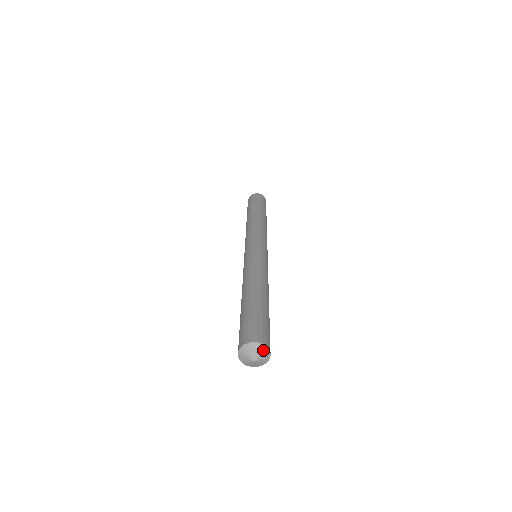
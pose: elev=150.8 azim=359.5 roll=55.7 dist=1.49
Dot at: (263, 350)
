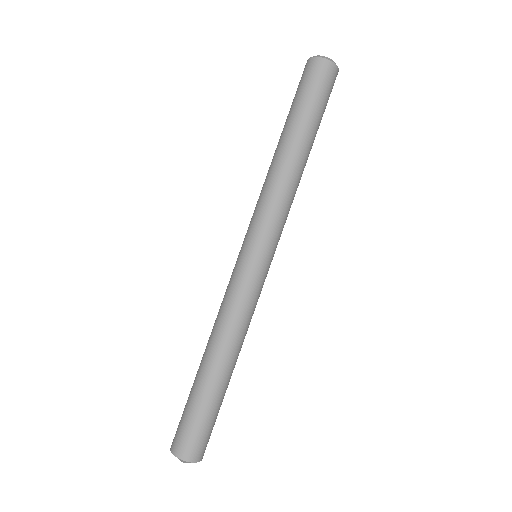
Dot at: (196, 461)
